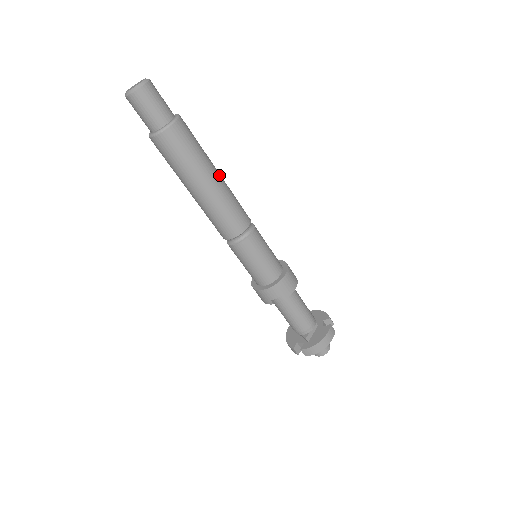
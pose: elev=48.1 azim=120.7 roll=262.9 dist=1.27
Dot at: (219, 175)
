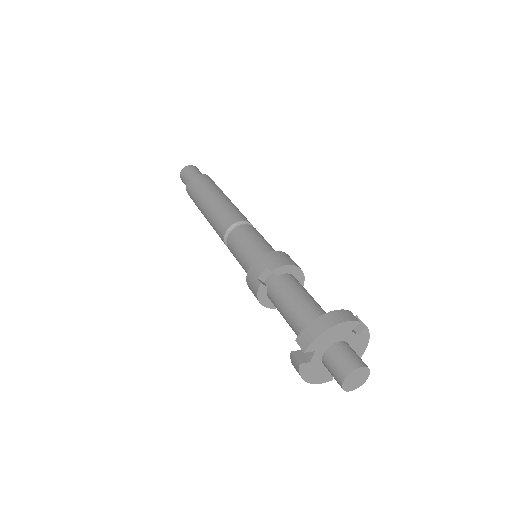
Dot at: (229, 199)
